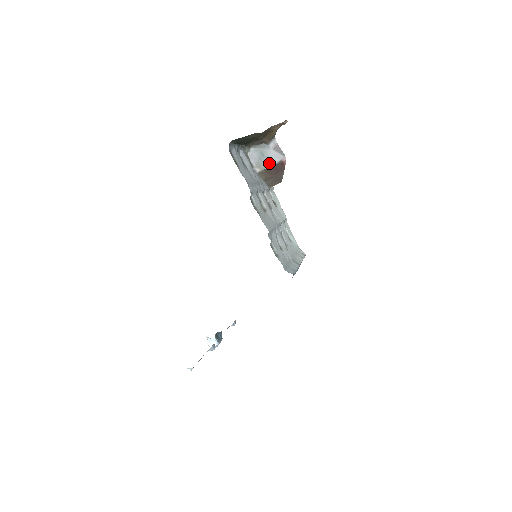
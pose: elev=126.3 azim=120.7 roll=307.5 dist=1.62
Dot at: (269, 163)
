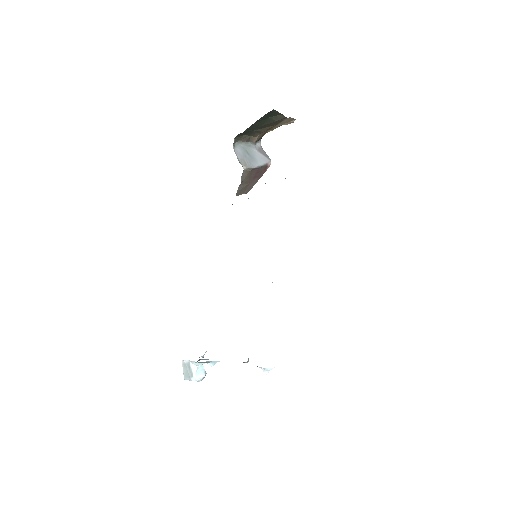
Dot at: (256, 163)
